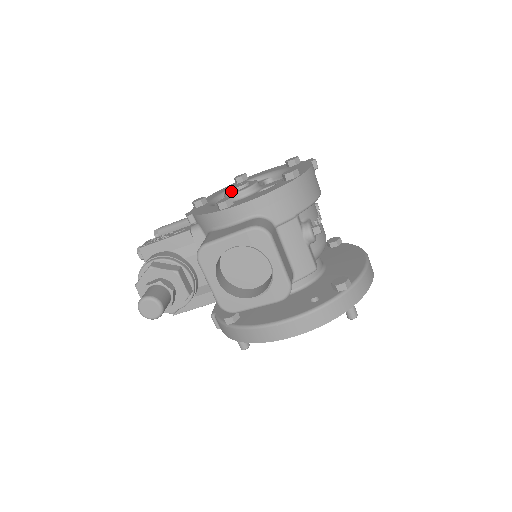
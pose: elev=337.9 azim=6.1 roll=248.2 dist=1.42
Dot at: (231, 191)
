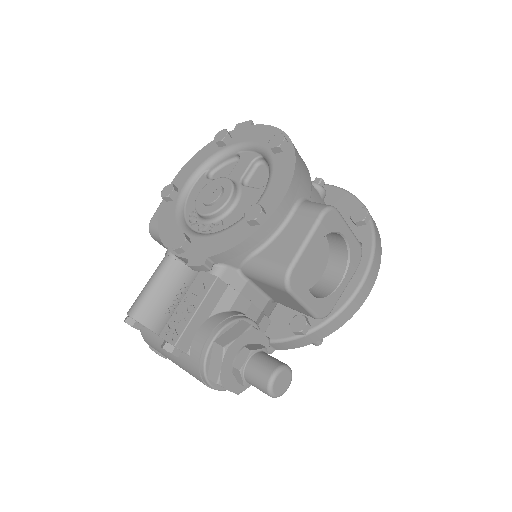
Dot at: (210, 206)
